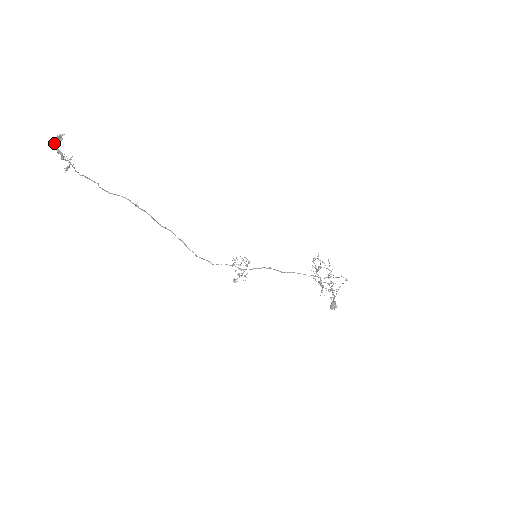
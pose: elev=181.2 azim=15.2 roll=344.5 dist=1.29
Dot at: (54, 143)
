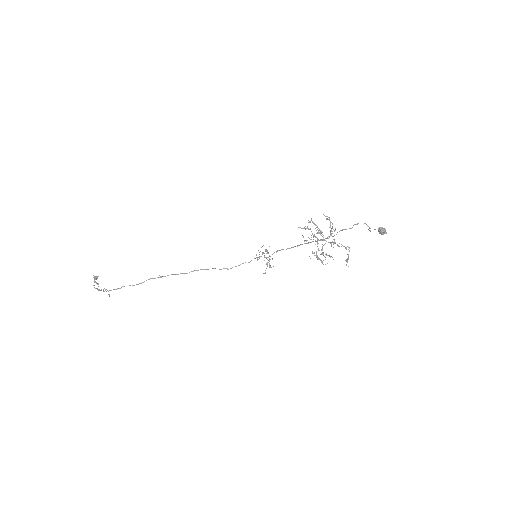
Dot at: (96, 283)
